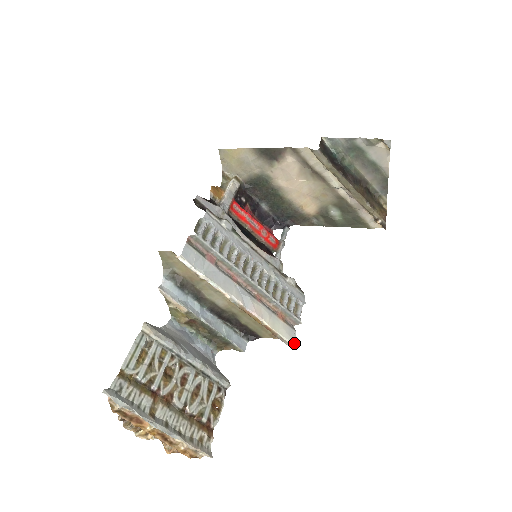
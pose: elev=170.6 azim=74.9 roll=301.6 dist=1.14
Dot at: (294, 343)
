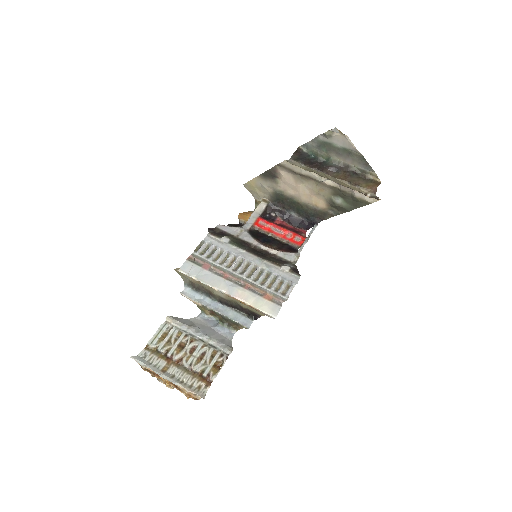
Dot at: (275, 315)
